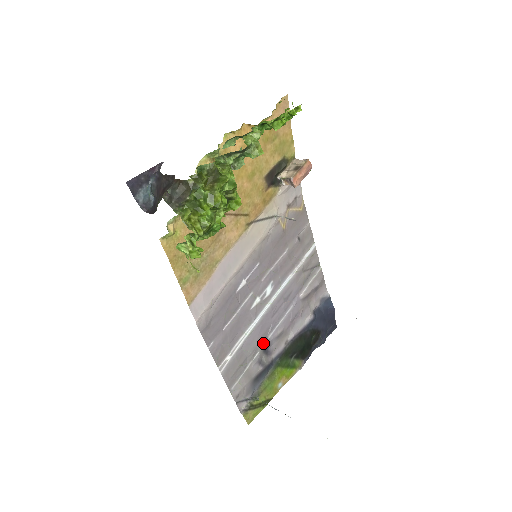
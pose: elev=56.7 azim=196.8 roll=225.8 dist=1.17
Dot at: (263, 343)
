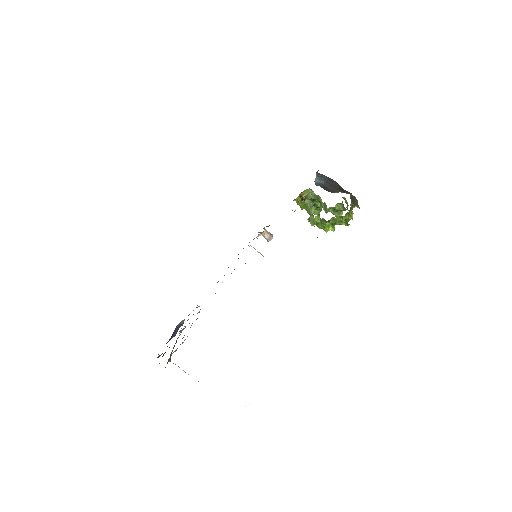
Dot at: occluded
